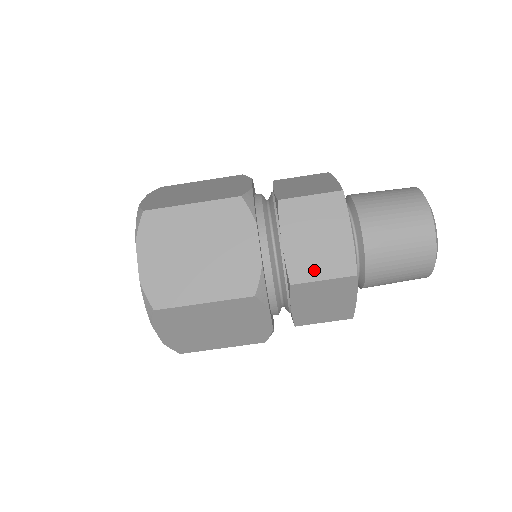
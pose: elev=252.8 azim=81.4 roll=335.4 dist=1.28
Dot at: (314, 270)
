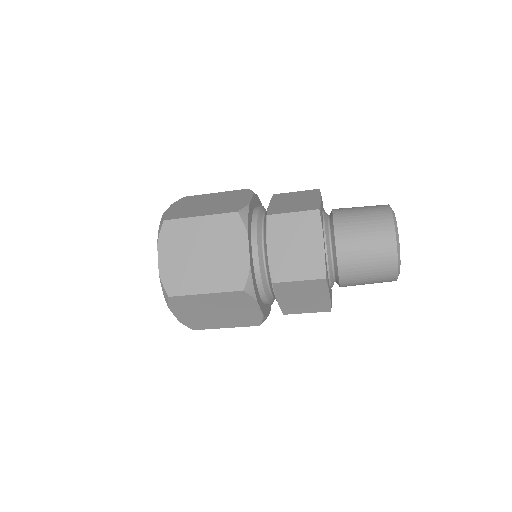
Dot at: (292, 272)
